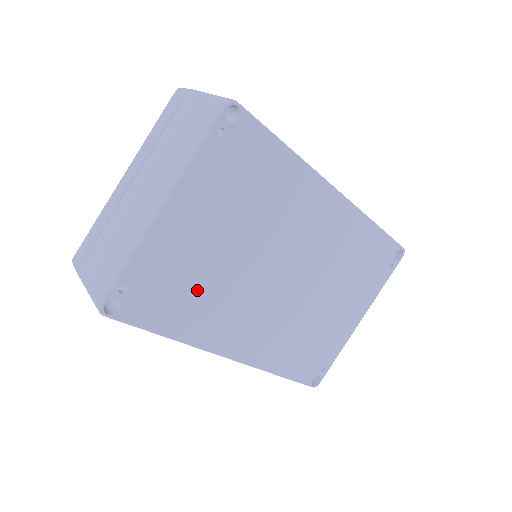
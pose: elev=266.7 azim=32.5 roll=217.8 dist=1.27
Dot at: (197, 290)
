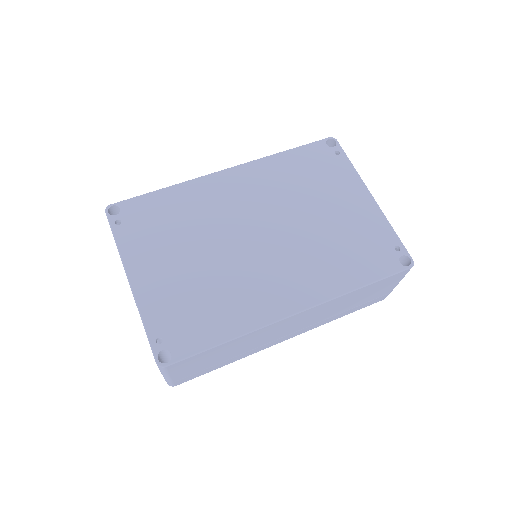
Dot at: (209, 298)
